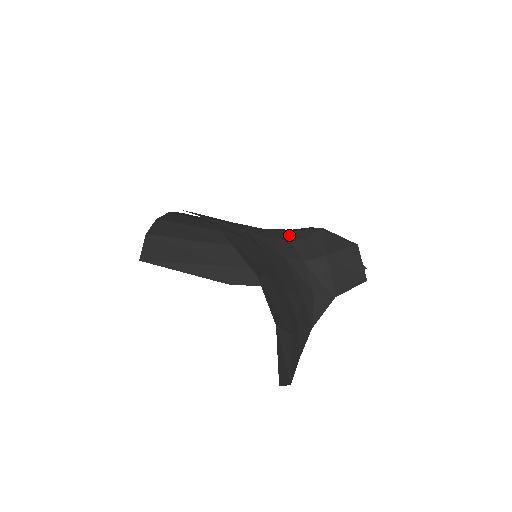
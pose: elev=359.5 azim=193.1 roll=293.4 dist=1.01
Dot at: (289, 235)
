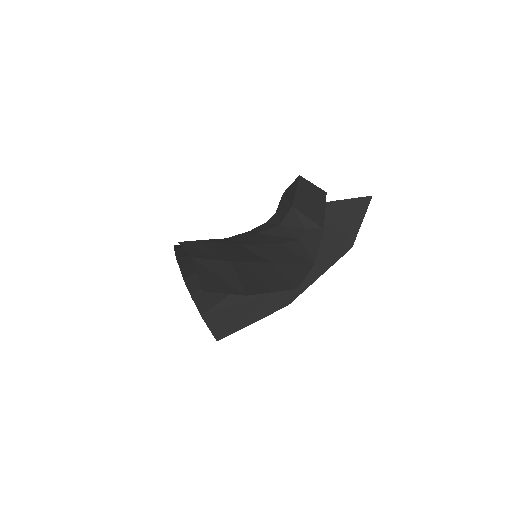
Dot at: occluded
